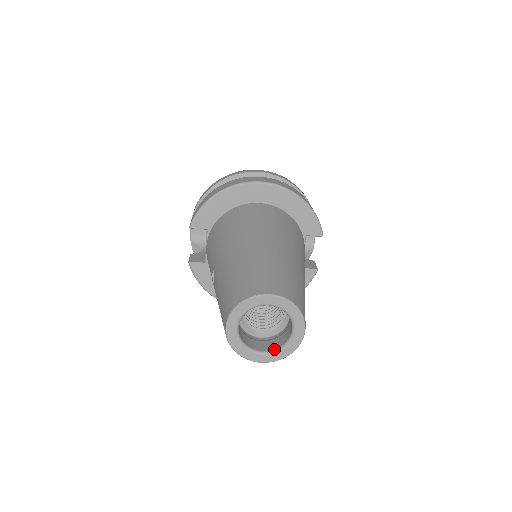
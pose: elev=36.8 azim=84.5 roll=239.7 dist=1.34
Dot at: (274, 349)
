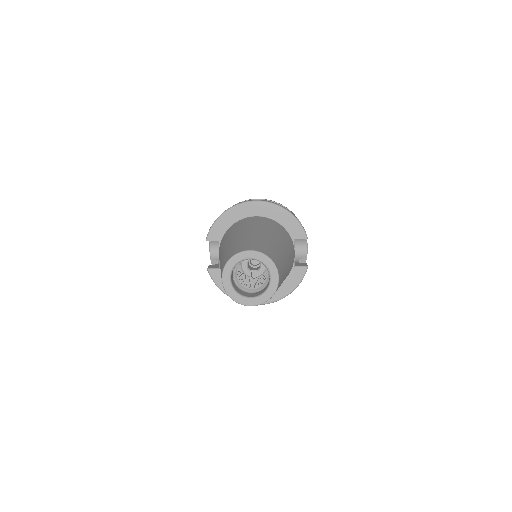
Dot at: (259, 295)
